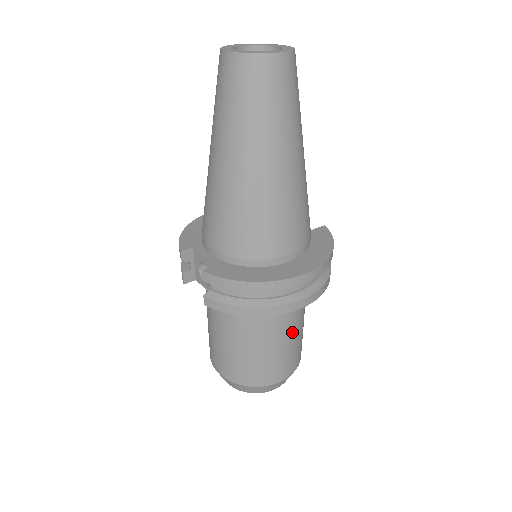
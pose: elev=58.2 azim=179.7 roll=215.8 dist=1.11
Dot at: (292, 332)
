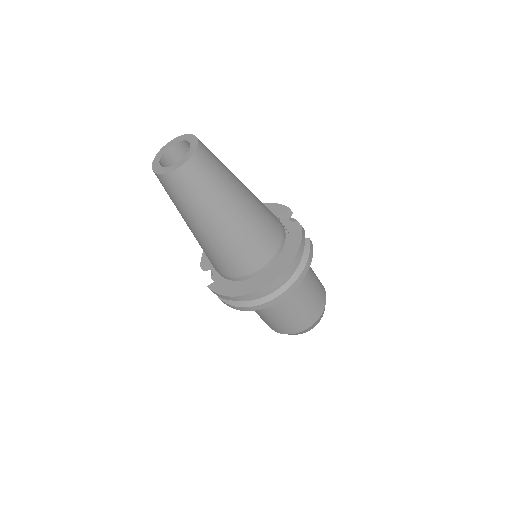
Dot at: (295, 304)
